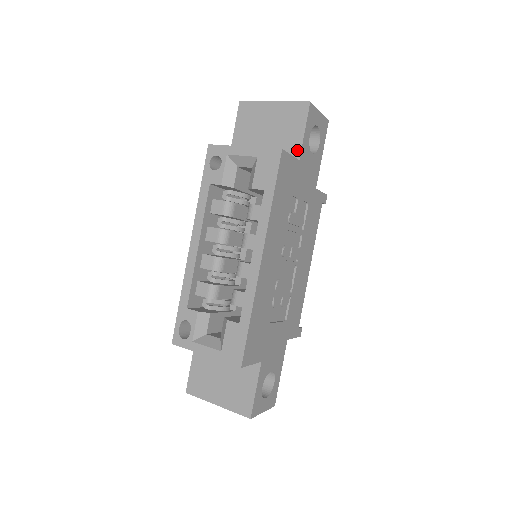
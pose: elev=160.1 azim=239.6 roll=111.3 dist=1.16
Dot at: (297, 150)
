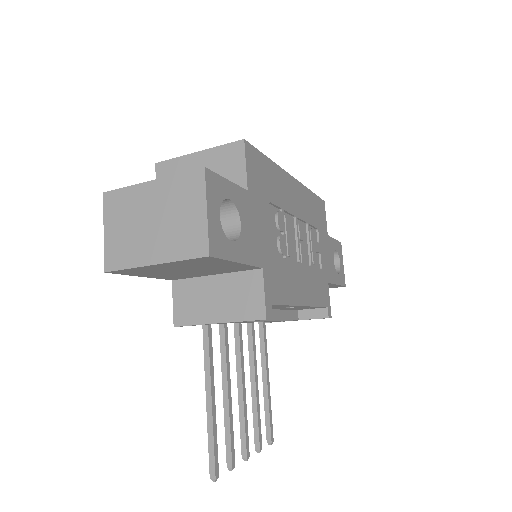
Dot at: occluded
